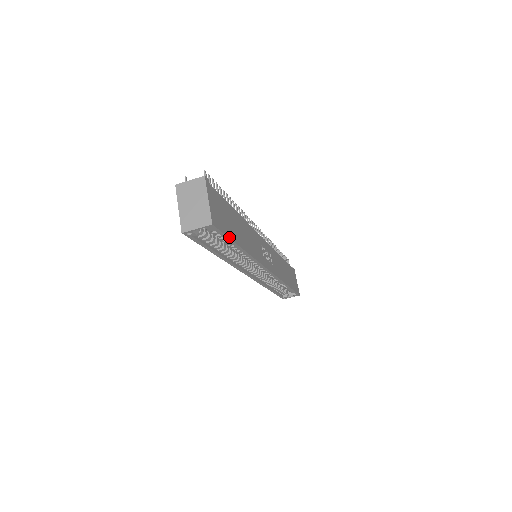
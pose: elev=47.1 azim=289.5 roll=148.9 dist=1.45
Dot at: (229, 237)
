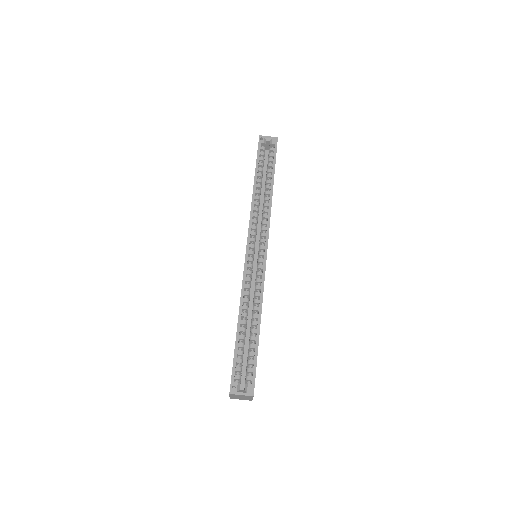
Dot at: occluded
